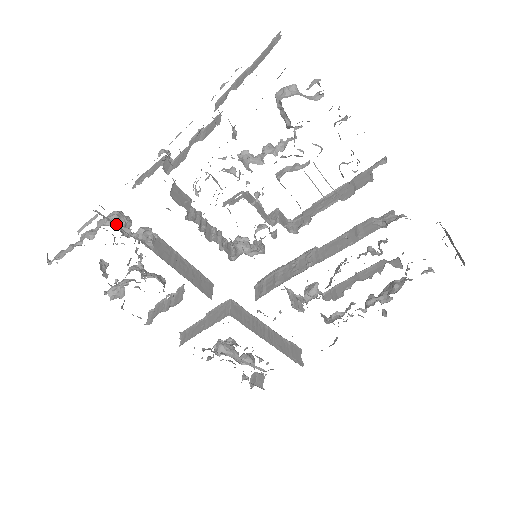
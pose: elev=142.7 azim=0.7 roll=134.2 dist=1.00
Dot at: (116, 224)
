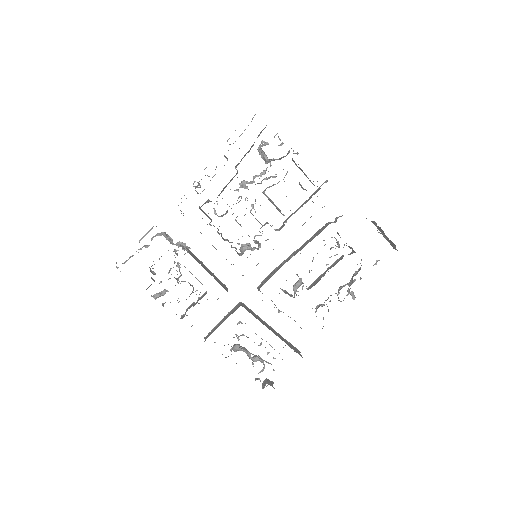
Dot at: (165, 233)
